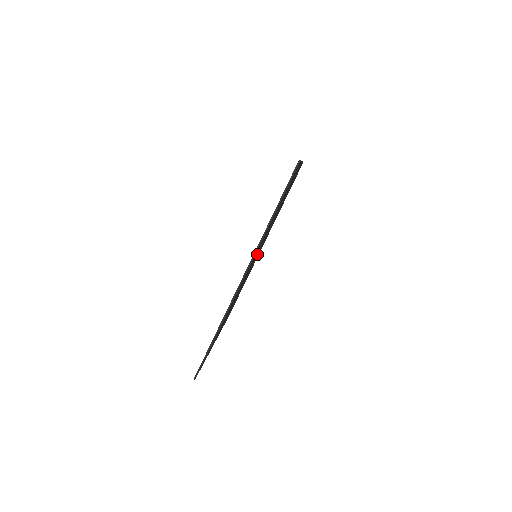
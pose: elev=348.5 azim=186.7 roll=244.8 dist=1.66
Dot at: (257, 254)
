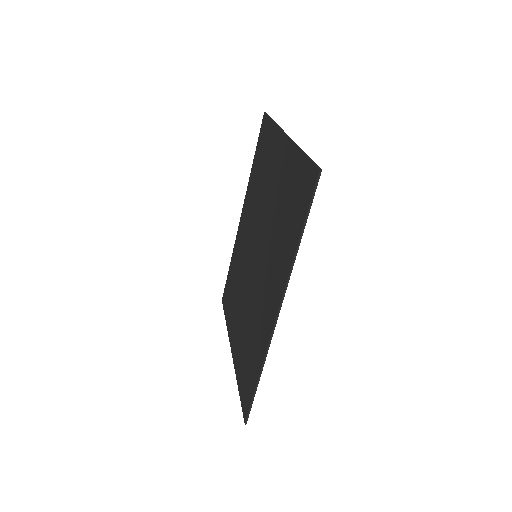
Dot at: (256, 253)
